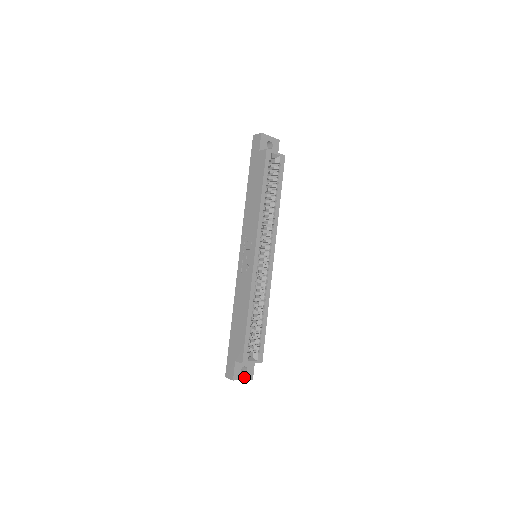
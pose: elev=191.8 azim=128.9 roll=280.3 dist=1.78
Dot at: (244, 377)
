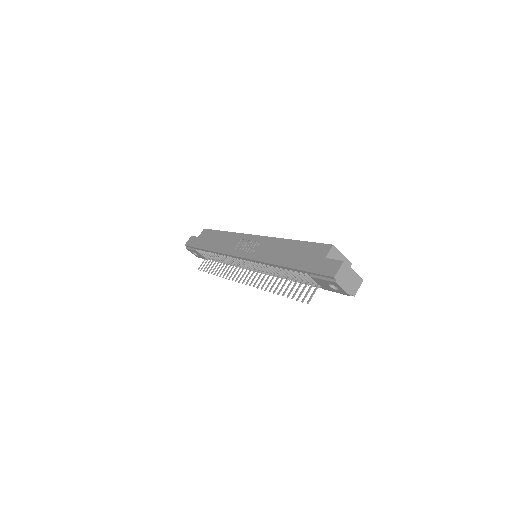
Dot at: (351, 271)
